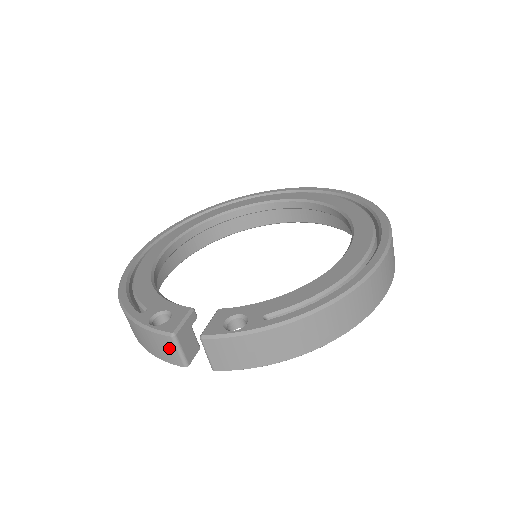
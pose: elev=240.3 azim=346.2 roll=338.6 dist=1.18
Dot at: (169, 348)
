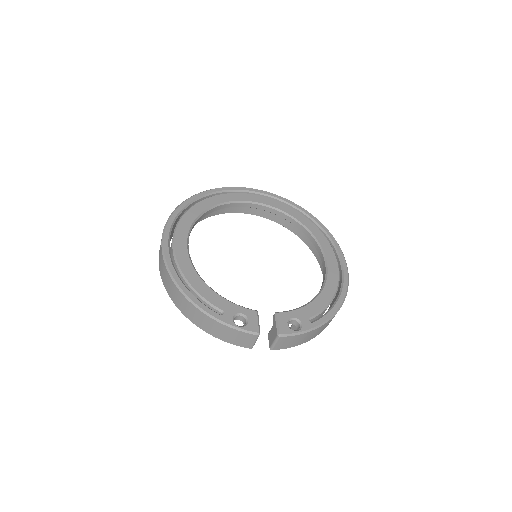
Dot at: (249, 340)
